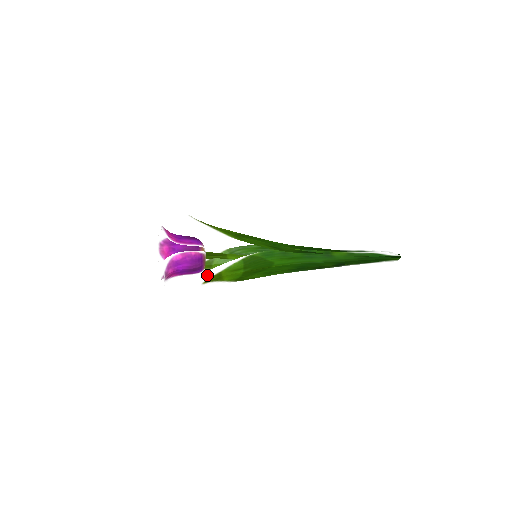
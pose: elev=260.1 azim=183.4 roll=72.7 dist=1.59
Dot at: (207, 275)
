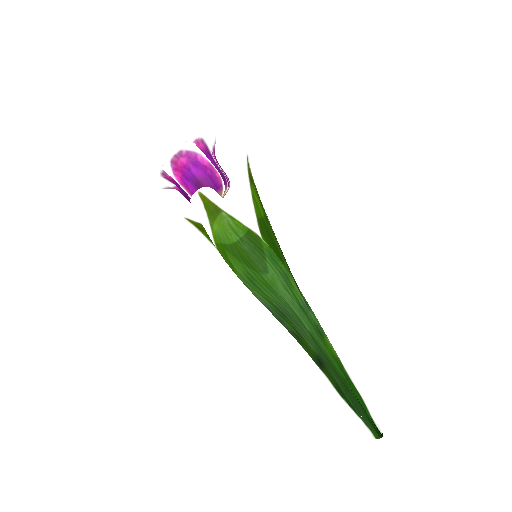
Dot at: (211, 192)
